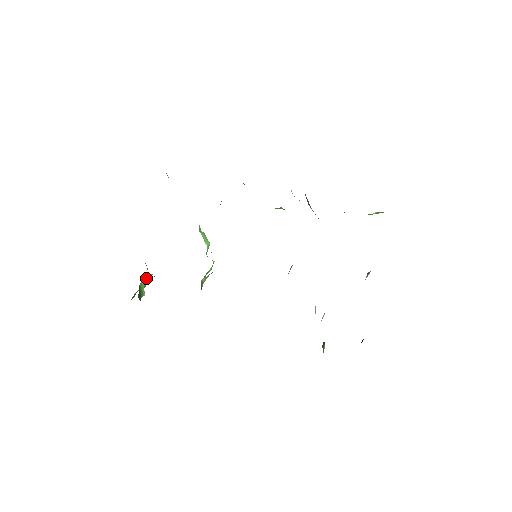
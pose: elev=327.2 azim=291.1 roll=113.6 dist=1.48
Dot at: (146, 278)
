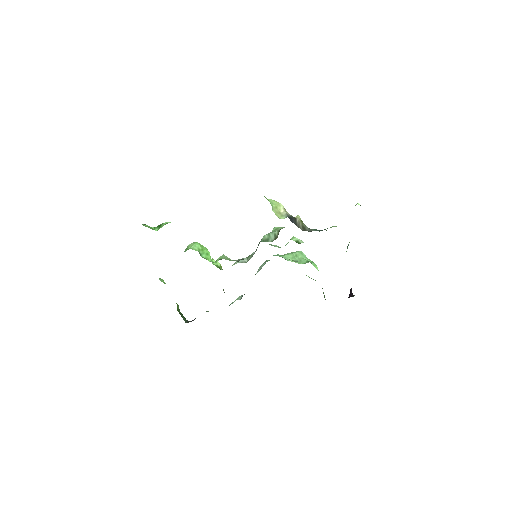
Dot at: occluded
